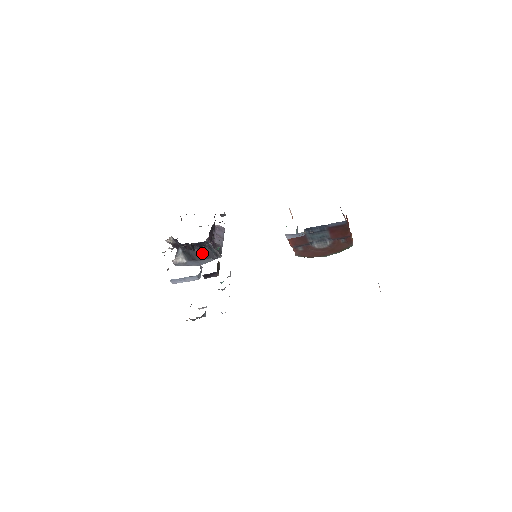
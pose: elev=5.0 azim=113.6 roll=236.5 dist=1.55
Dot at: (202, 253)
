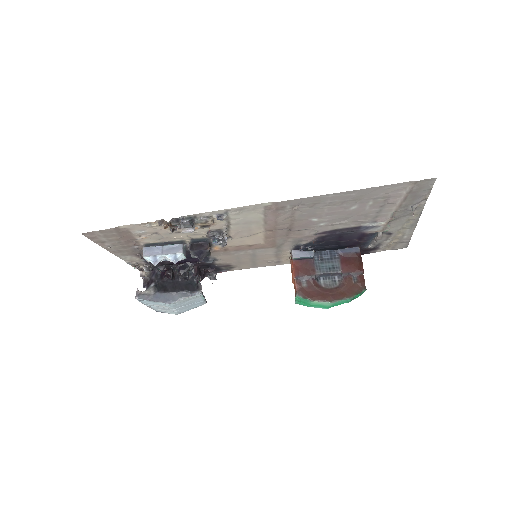
Dot at: (179, 286)
